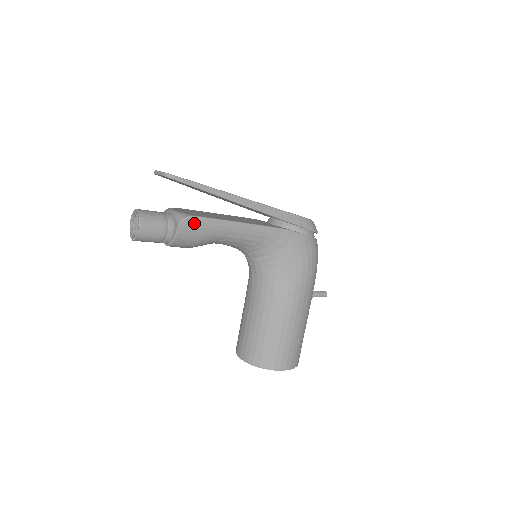
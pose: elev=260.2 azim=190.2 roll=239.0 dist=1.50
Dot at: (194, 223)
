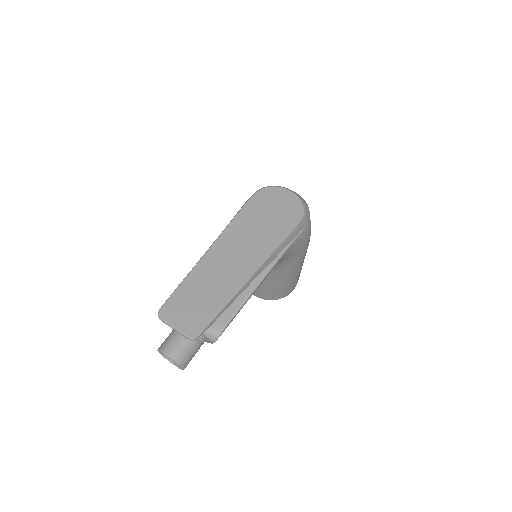
Dot at: occluded
